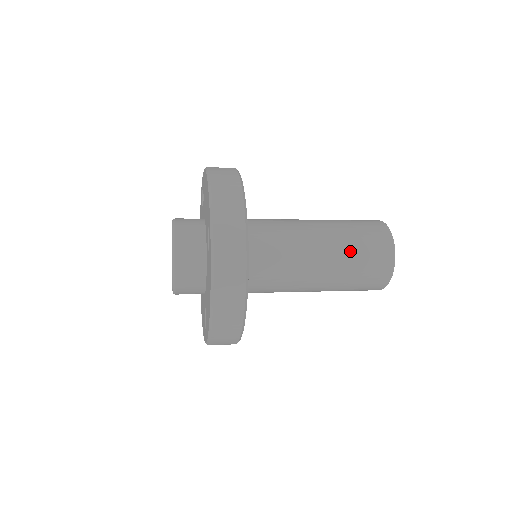
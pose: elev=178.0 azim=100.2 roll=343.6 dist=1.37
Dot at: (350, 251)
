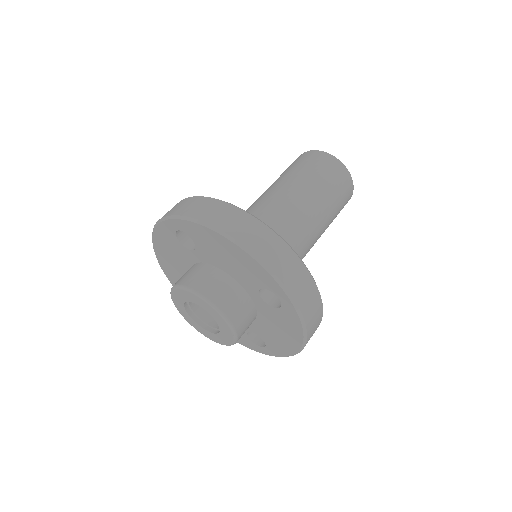
Dot at: (331, 205)
